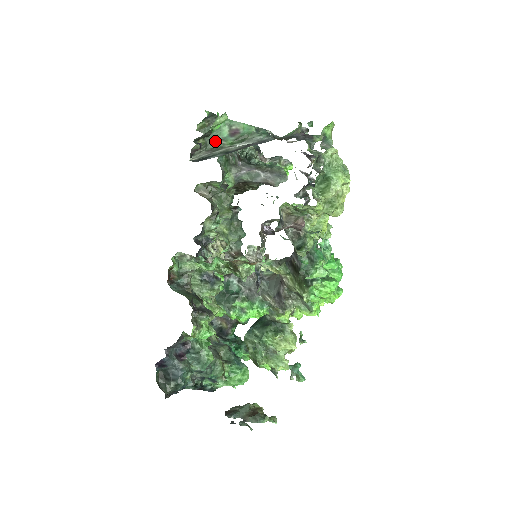
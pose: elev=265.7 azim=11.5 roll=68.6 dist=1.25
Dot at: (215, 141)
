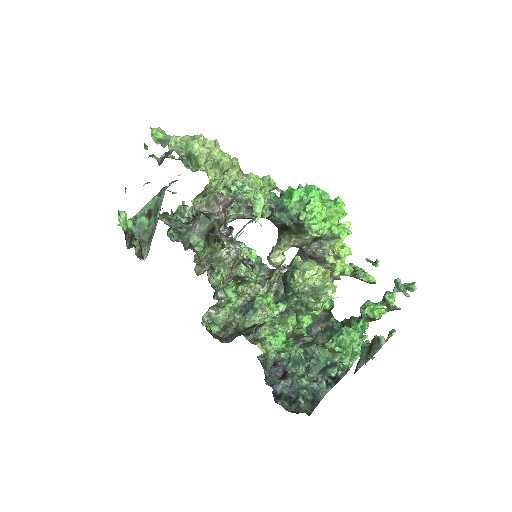
Dot at: (146, 233)
